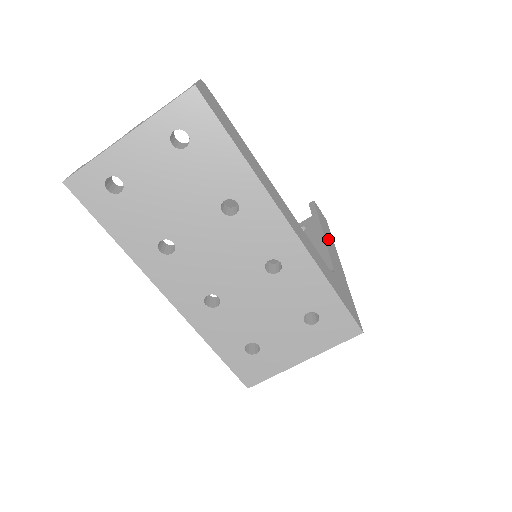
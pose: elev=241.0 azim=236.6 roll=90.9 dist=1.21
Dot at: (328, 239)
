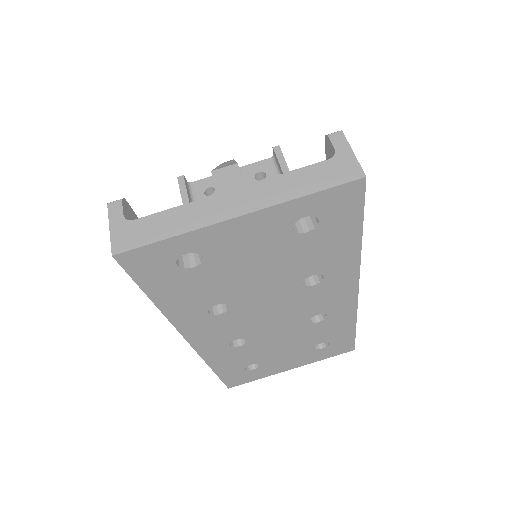
Dot at: occluded
